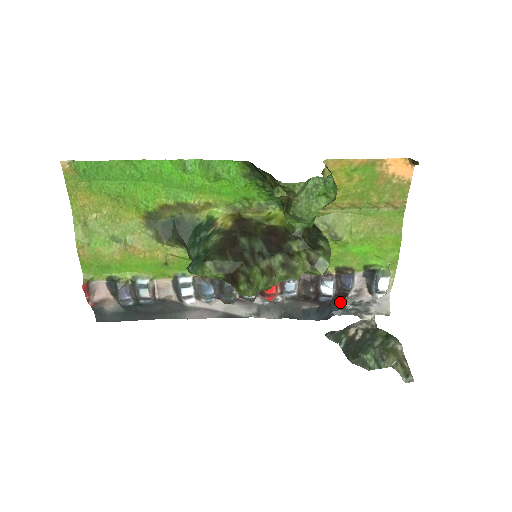
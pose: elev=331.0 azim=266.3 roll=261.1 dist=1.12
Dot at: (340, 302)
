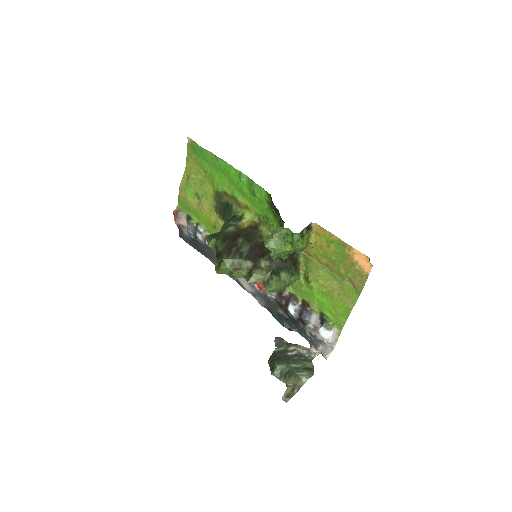
Dot at: (304, 326)
